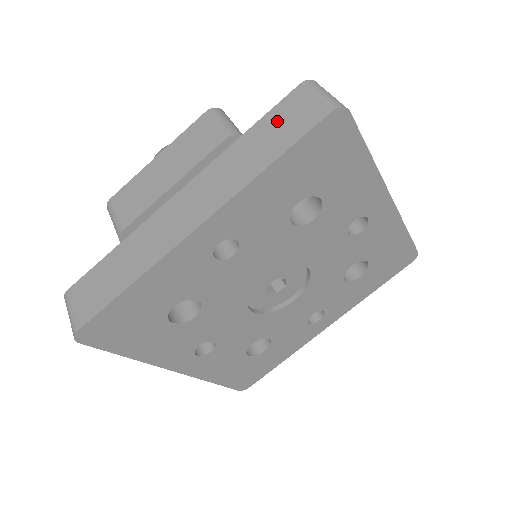
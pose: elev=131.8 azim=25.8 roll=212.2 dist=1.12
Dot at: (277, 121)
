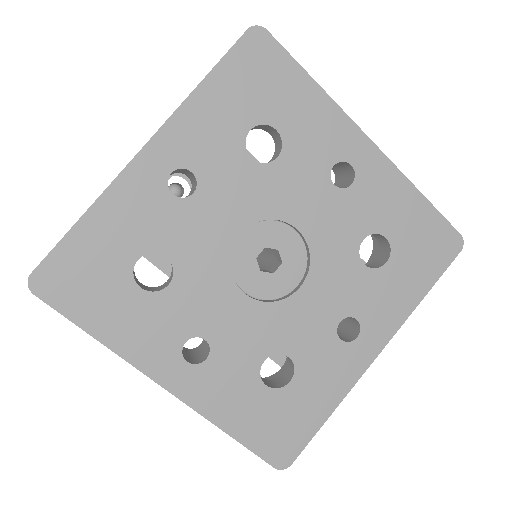
Dot at: occluded
